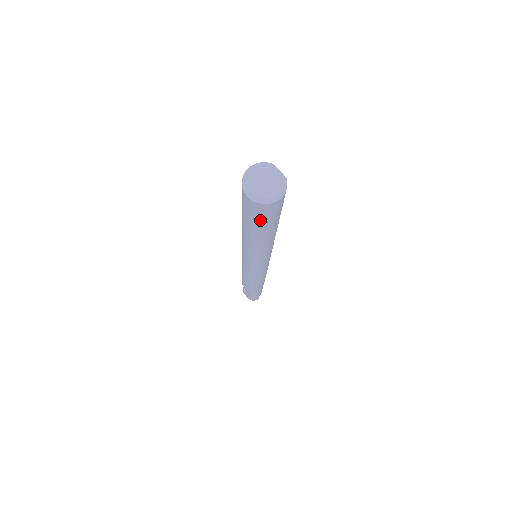
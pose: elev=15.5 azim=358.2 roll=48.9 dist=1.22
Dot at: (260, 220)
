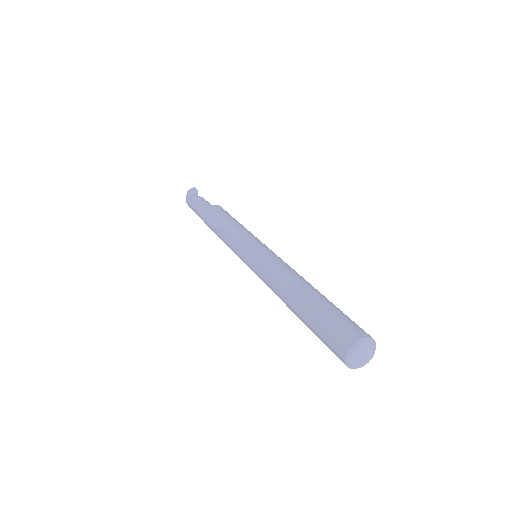
Dot at: (324, 343)
